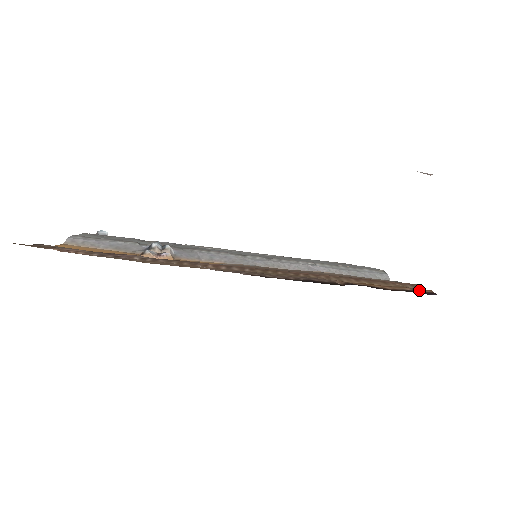
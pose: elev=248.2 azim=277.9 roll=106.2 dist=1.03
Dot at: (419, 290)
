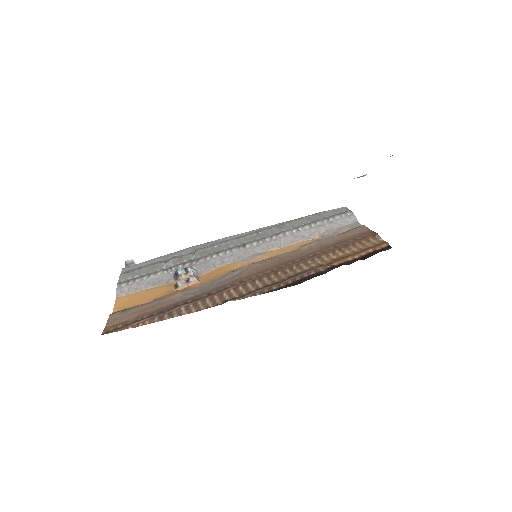
Dot at: (379, 247)
